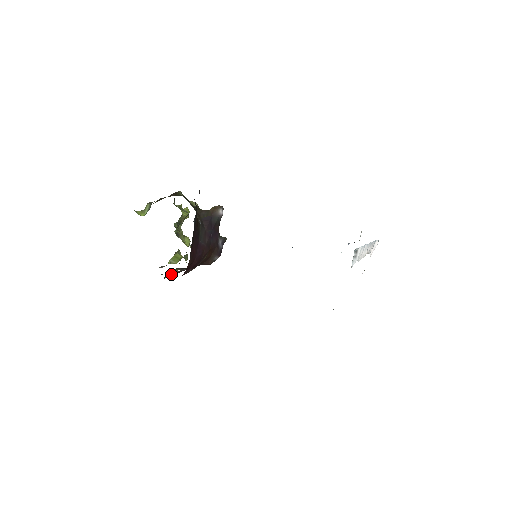
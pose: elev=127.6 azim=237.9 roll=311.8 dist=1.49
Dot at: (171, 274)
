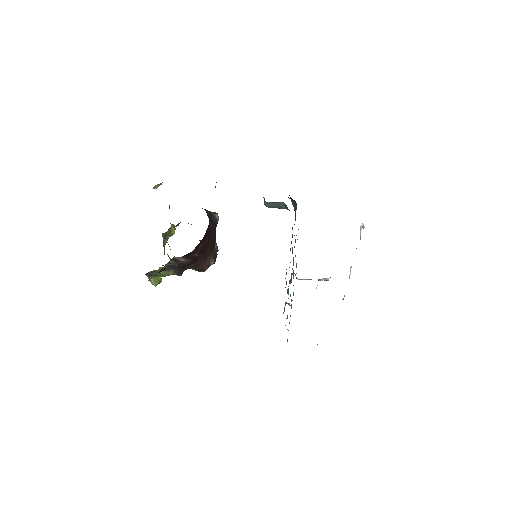
Dot at: (168, 268)
